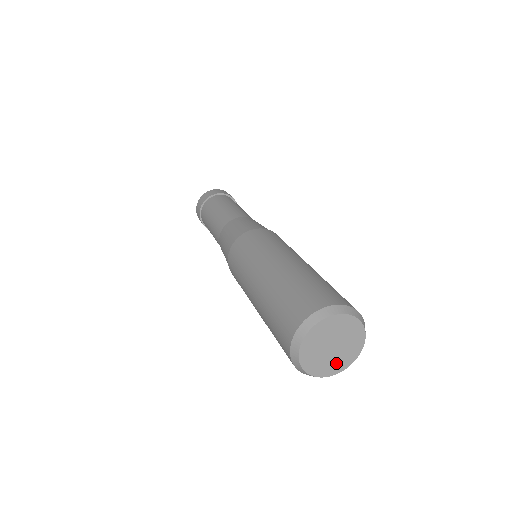
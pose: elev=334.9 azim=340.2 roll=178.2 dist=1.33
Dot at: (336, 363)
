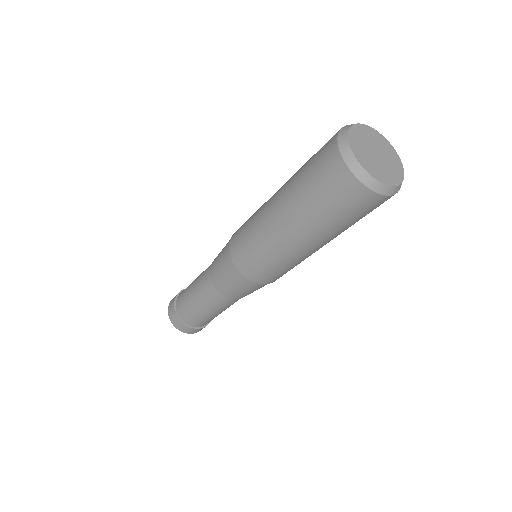
Dot at: (370, 164)
